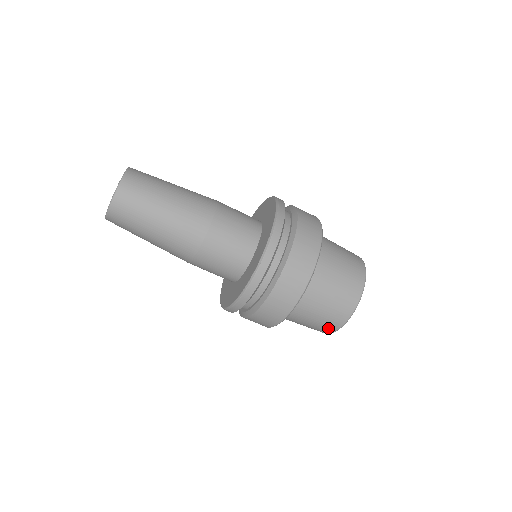
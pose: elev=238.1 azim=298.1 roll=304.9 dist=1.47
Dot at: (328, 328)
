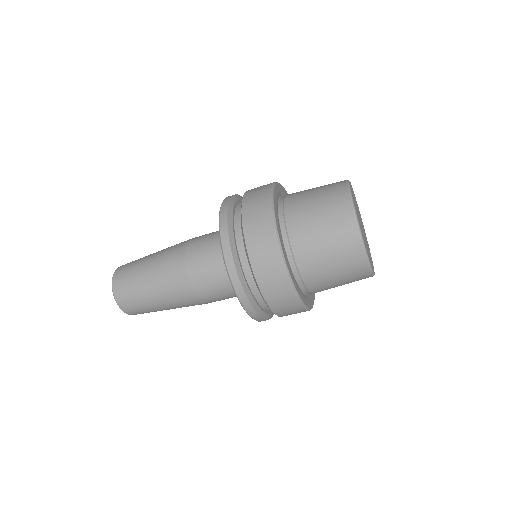
Dot at: (360, 275)
